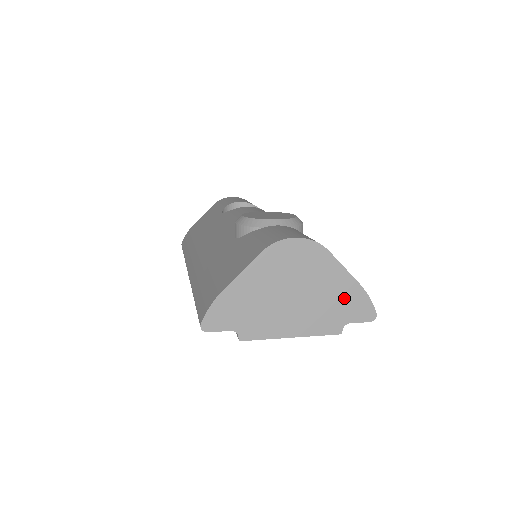
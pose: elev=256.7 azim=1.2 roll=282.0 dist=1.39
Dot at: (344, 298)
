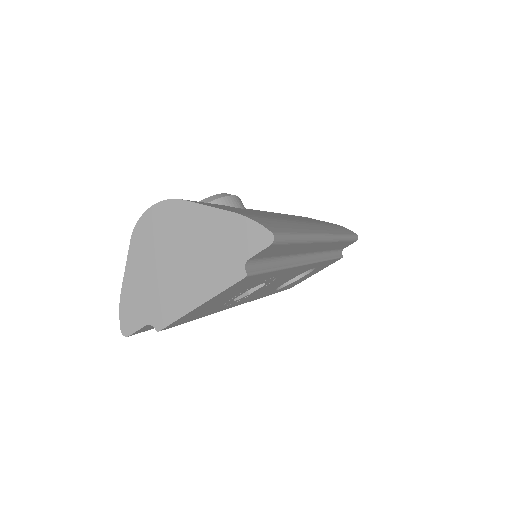
Dot at: (226, 236)
